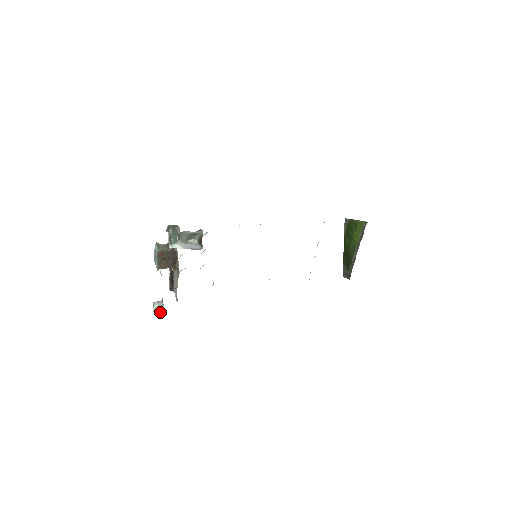
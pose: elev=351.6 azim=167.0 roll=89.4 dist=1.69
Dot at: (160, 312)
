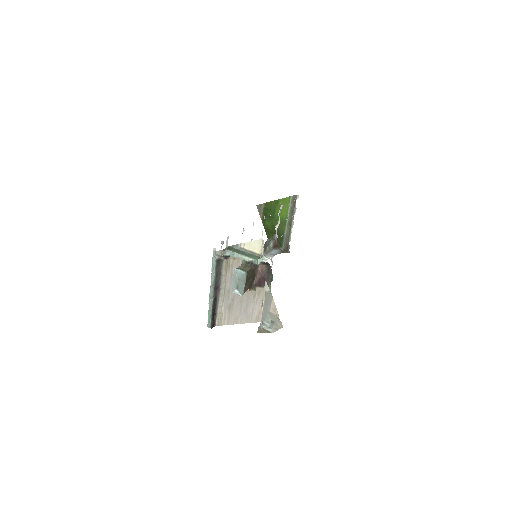
Dot at: (280, 328)
